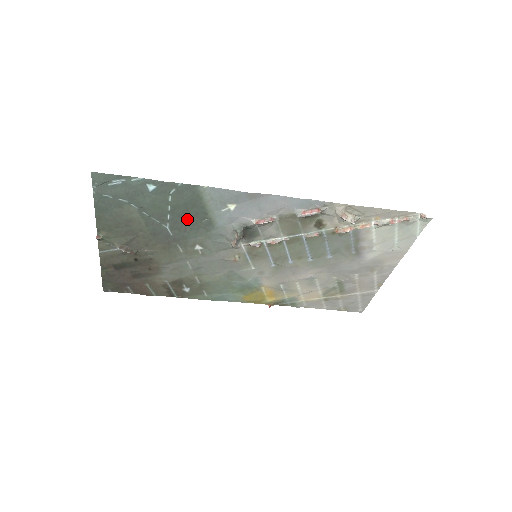
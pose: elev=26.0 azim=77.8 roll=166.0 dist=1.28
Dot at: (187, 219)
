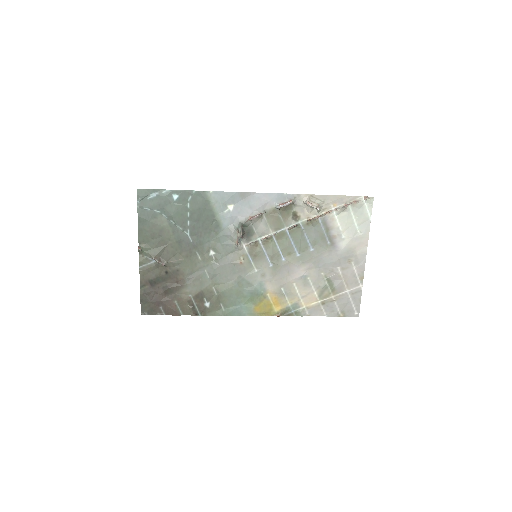
Dot at: (201, 223)
